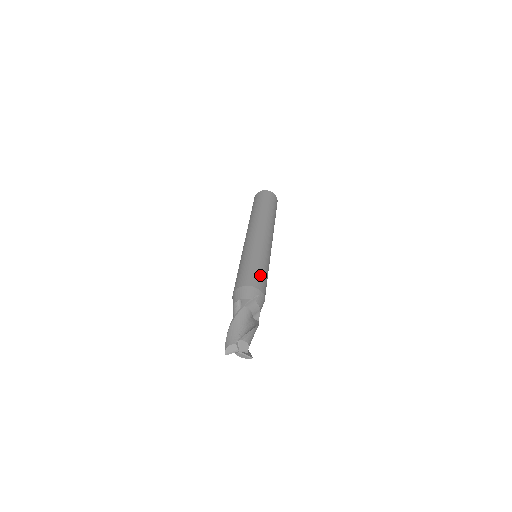
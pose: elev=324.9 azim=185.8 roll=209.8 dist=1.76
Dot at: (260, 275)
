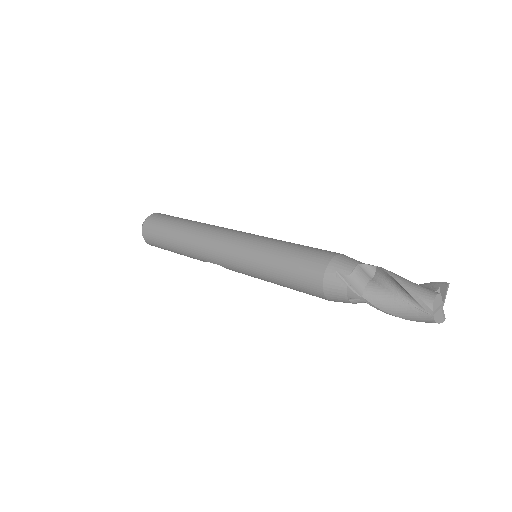
Dot at: occluded
